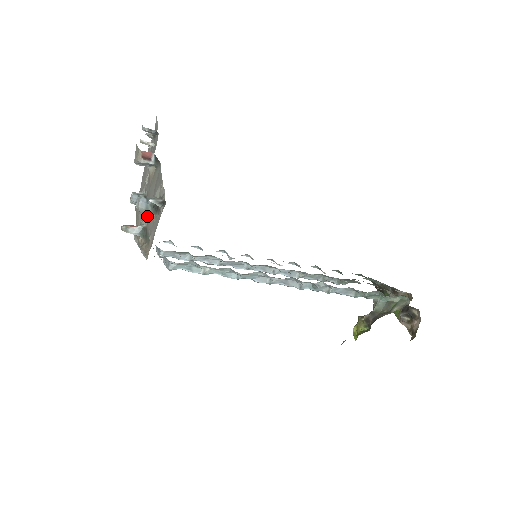
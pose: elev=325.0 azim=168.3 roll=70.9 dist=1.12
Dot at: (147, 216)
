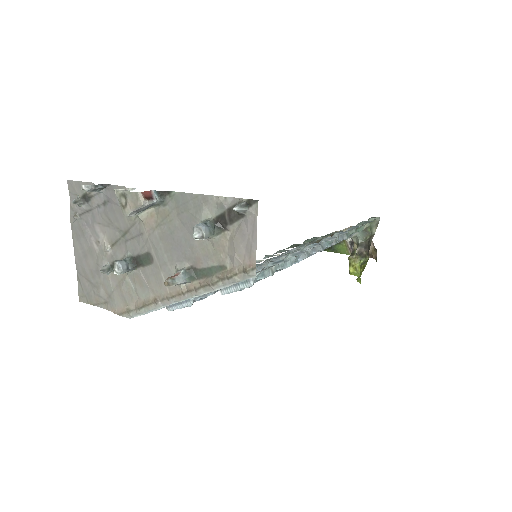
Dot at: (184, 256)
